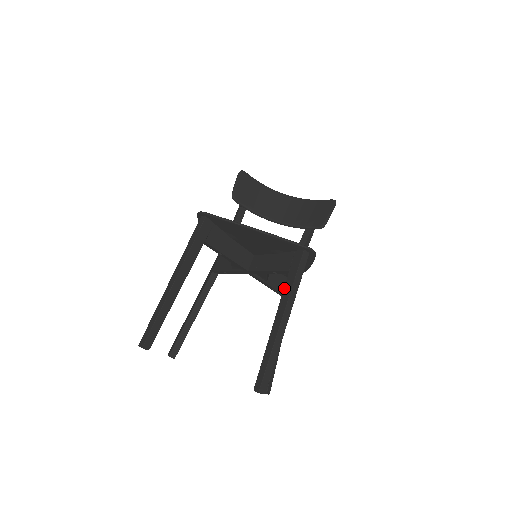
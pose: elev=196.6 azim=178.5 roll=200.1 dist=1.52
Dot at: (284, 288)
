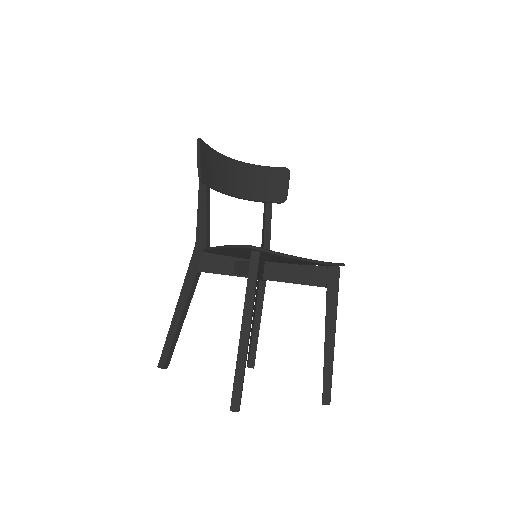
Dot at: (327, 306)
